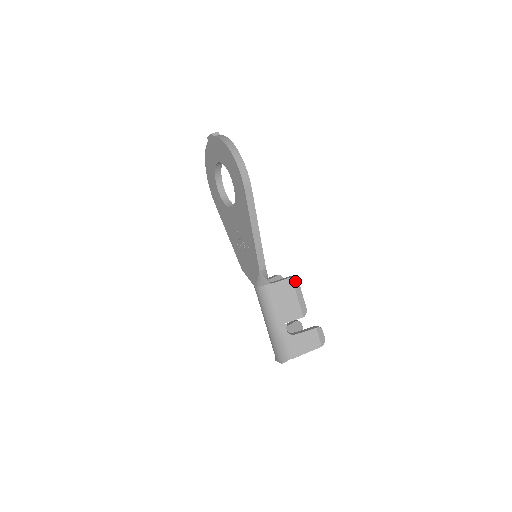
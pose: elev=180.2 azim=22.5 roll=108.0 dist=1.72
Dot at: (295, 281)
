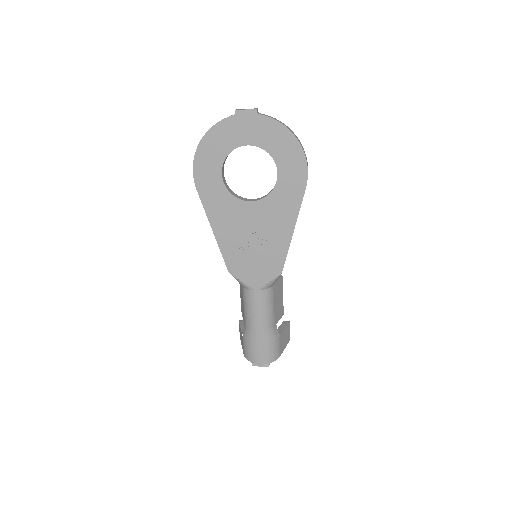
Dot at: (282, 279)
